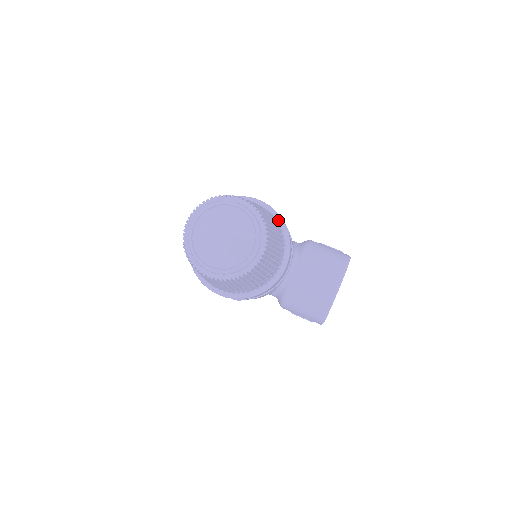
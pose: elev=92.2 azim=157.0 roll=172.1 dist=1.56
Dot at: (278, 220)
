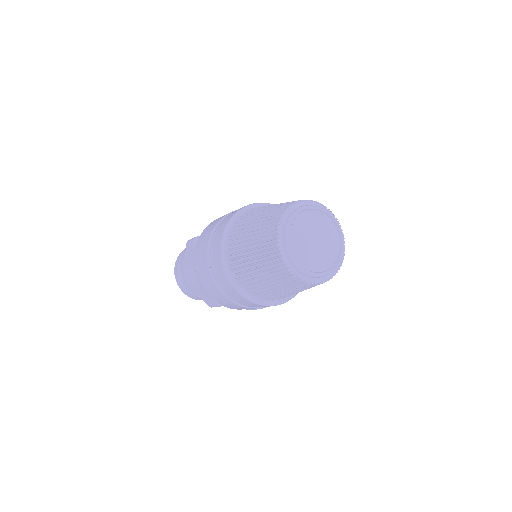
Dot at: occluded
